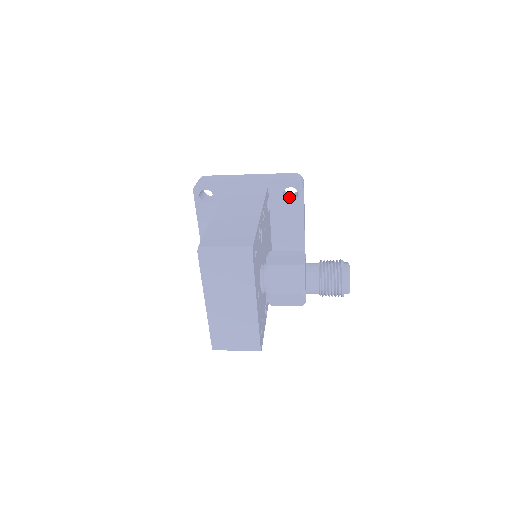
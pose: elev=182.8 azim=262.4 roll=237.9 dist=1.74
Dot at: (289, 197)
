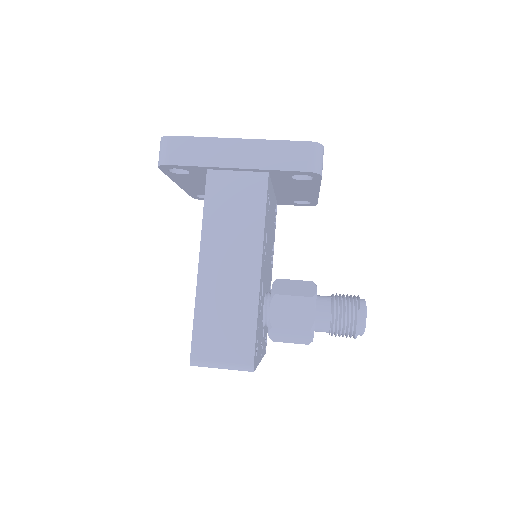
Dot at: occluded
